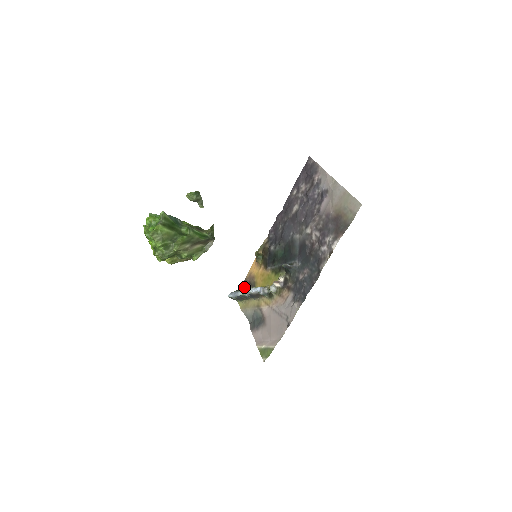
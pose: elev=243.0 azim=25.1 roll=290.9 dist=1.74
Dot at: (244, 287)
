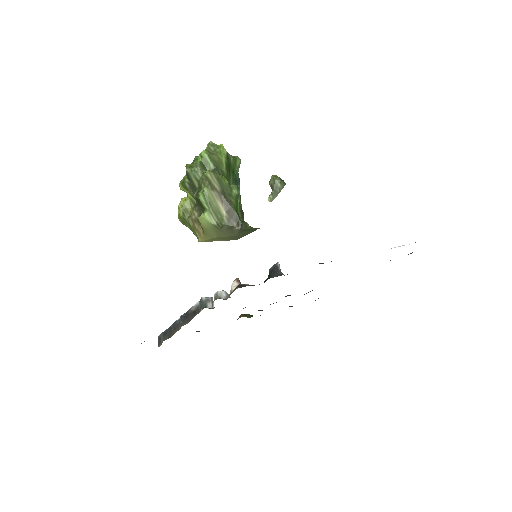
Dot at: occluded
